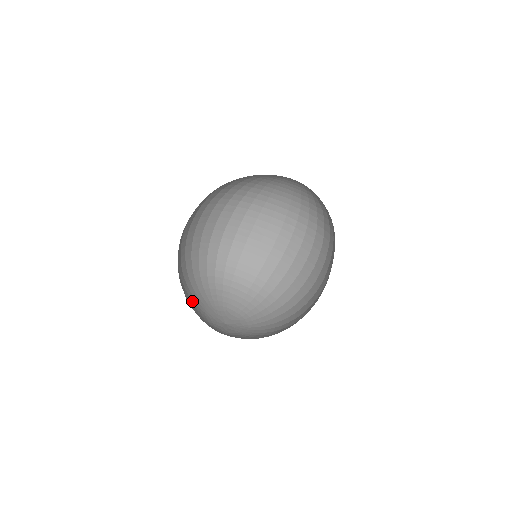
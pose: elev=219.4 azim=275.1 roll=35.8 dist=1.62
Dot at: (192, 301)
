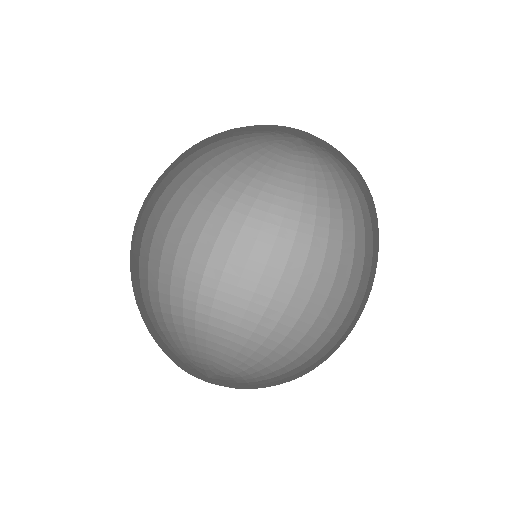
Dot at: (153, 334)
